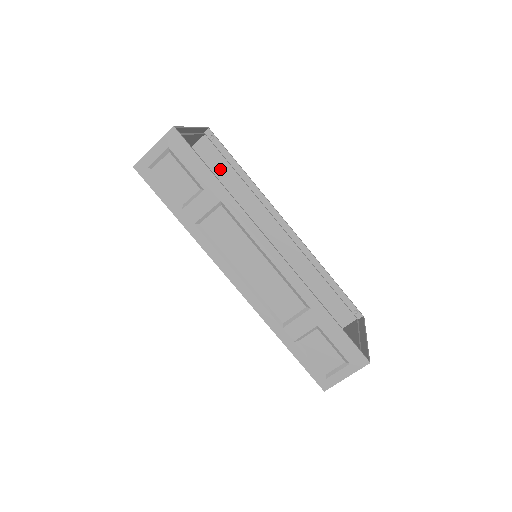
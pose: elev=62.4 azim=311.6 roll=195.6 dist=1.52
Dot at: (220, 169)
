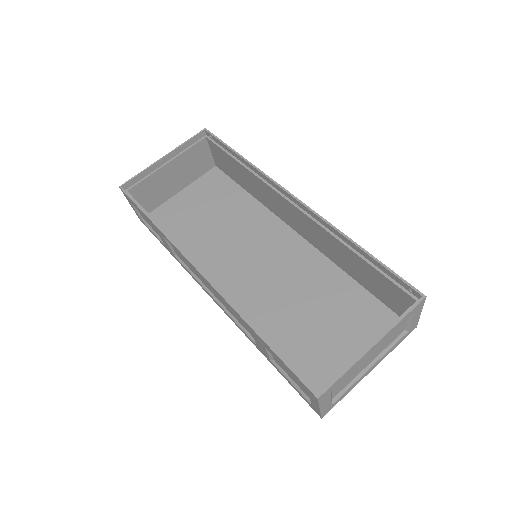
Dot at: (231, 163)
